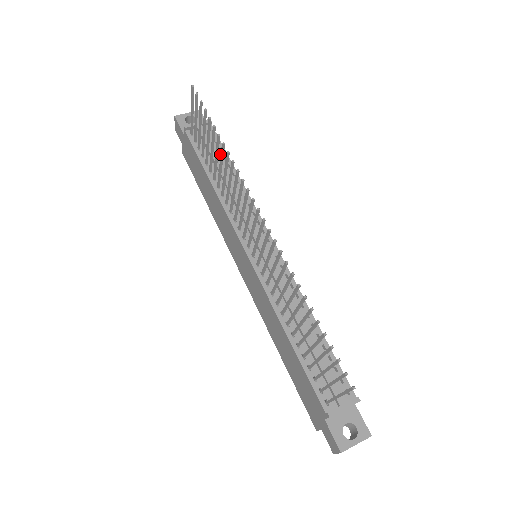
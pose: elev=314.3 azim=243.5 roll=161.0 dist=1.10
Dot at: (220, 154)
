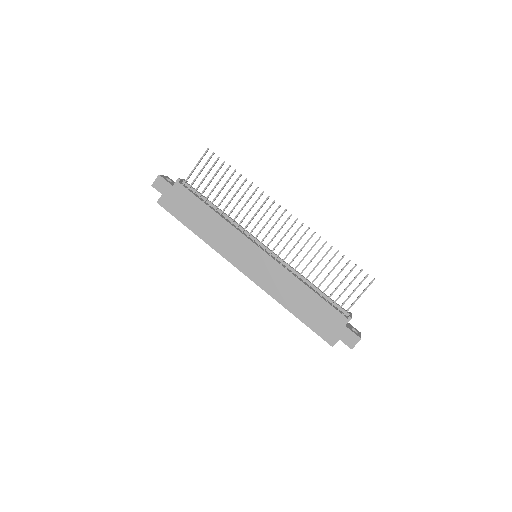
Dot at: occluded
